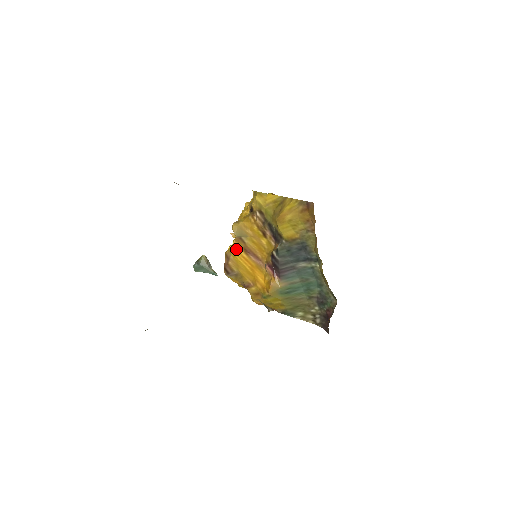
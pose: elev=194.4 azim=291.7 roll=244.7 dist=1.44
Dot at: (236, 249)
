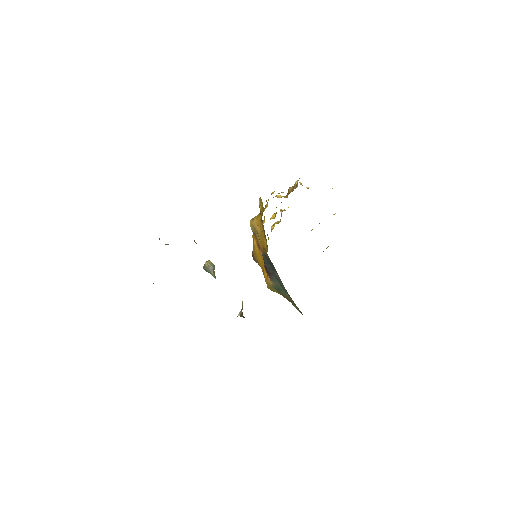
Dot at: (254, 242)
